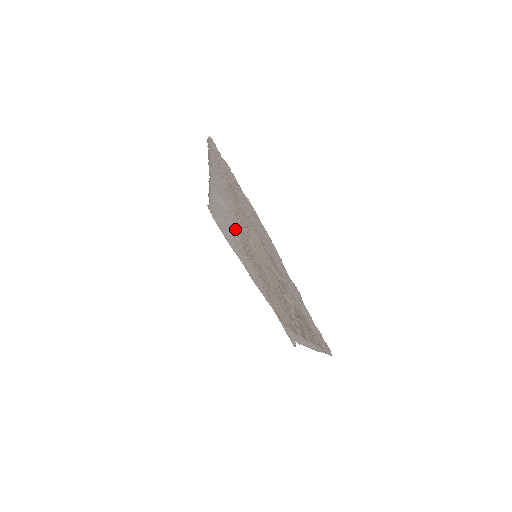
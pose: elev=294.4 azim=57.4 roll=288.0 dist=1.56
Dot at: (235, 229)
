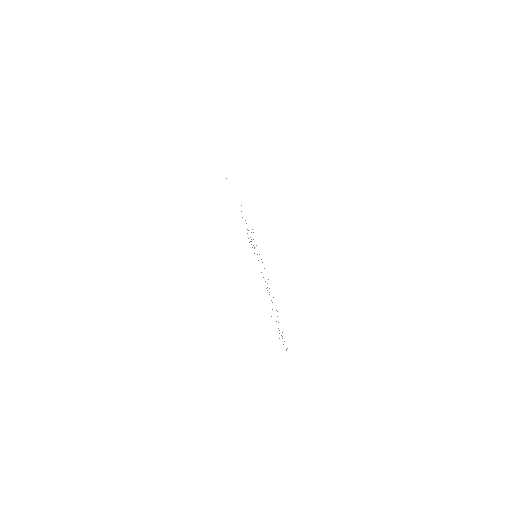
Dot at: occluded
